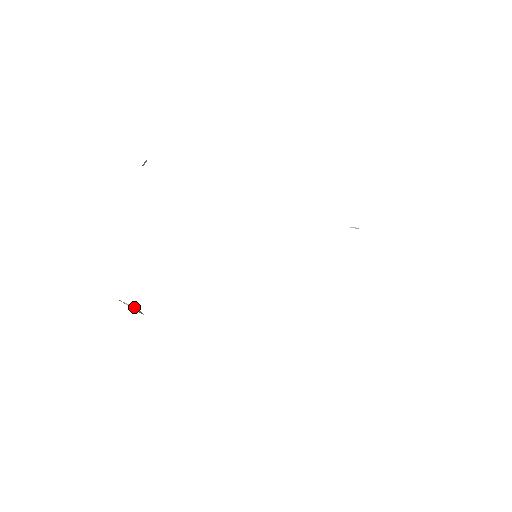
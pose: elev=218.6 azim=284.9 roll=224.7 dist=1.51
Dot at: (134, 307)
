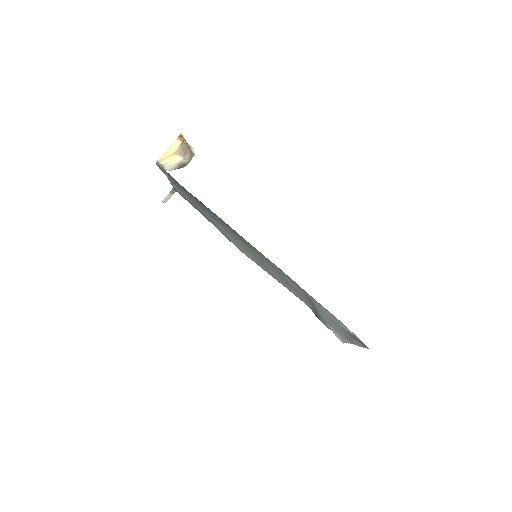
Dot at: (174, 165)
